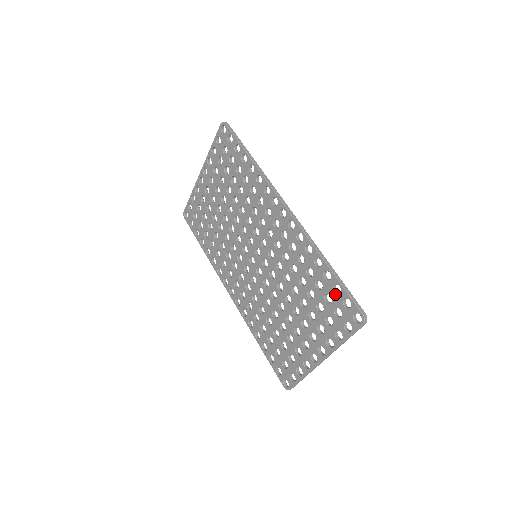
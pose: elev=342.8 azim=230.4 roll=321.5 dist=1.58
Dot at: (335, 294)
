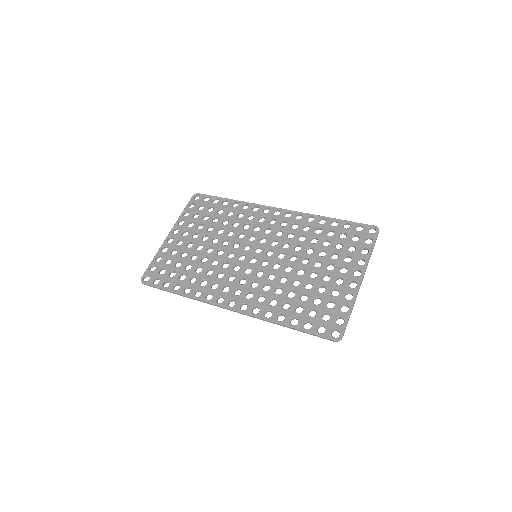
Dot at: (347, 229)
